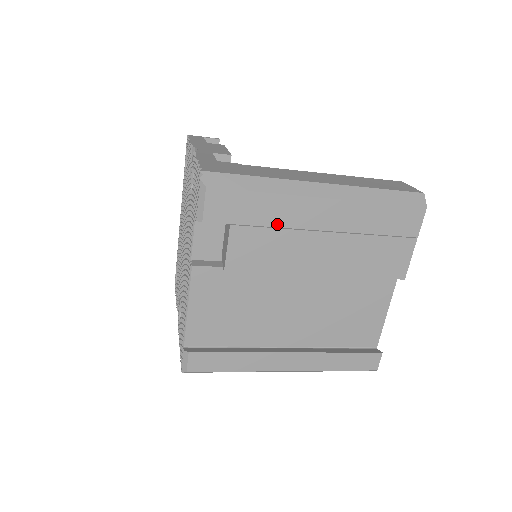
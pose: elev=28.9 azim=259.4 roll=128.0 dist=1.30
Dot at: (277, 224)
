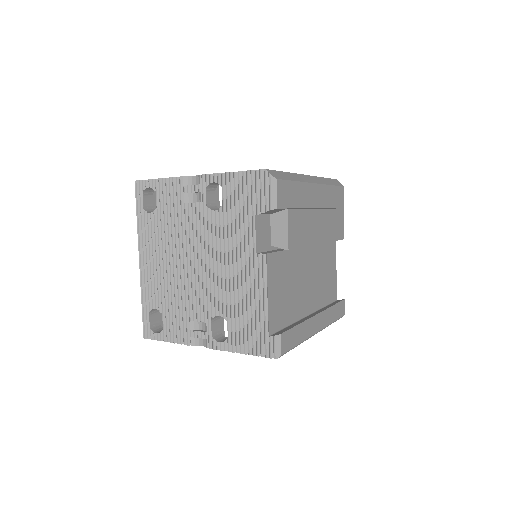
Dot at: (303, 206)
